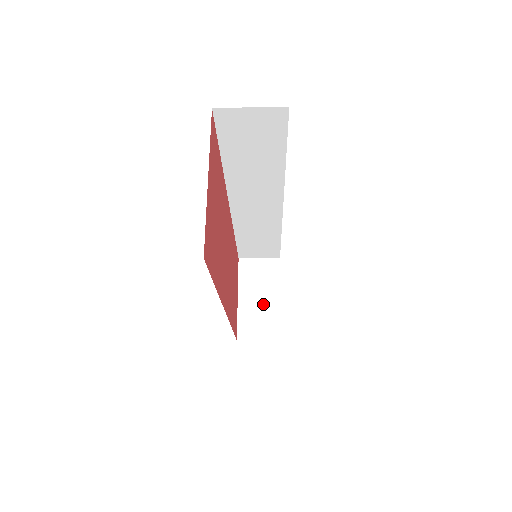
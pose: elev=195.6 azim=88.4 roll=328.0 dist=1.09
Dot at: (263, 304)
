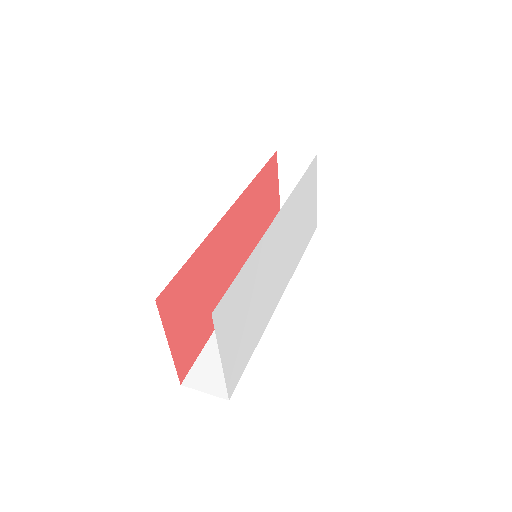
Dot at: occluded
